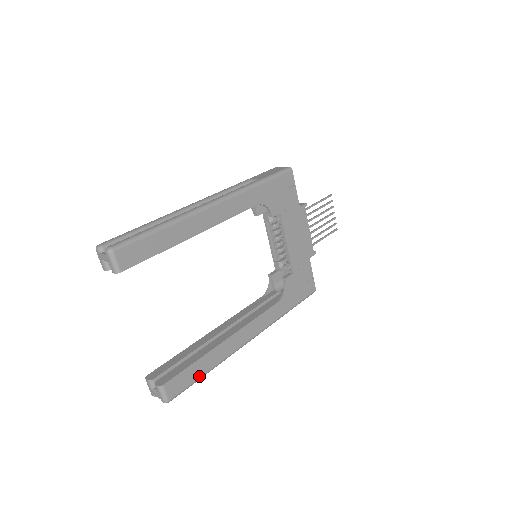
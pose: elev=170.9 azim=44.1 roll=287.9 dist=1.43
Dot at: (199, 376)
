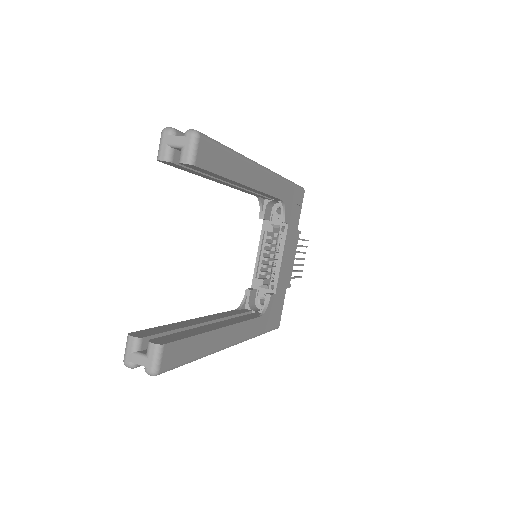
Dot at: (190, 358)
